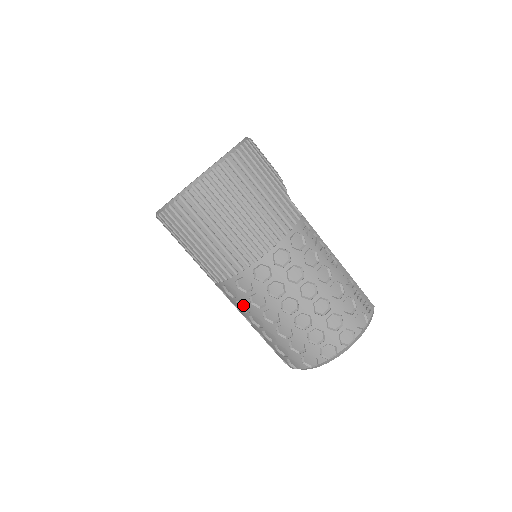
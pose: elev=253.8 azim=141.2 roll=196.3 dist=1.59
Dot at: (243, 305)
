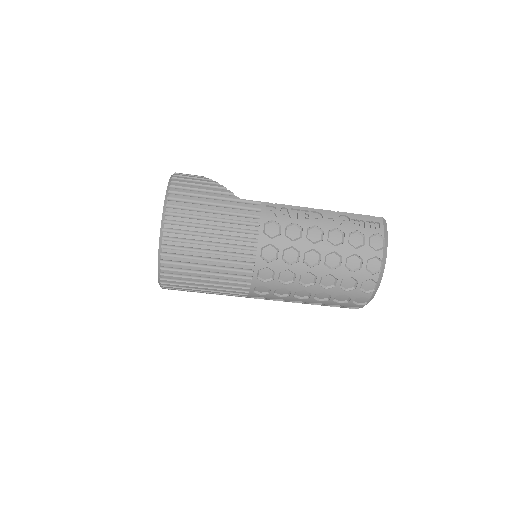
Dot at: occluded
